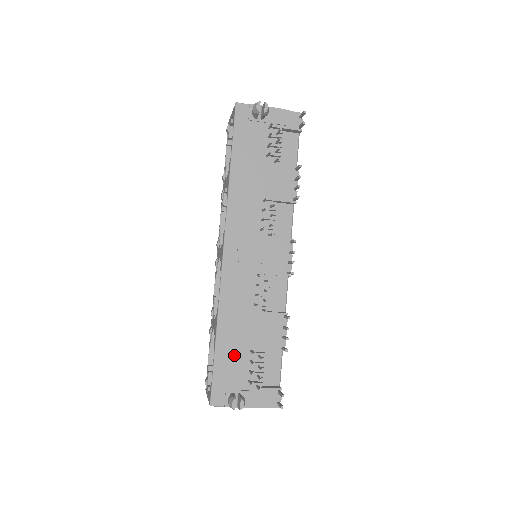
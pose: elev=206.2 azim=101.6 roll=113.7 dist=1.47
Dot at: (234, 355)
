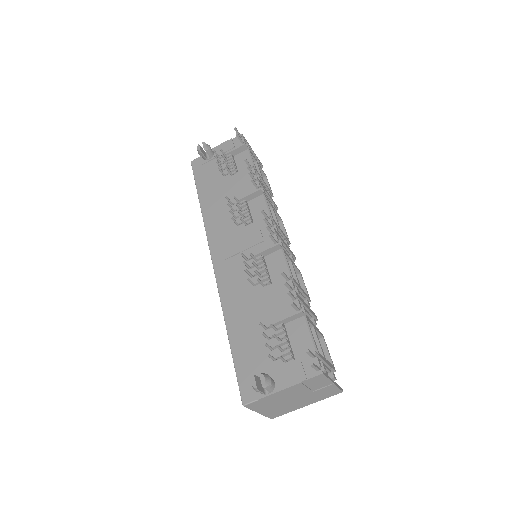
Dot at: (250, 341)
